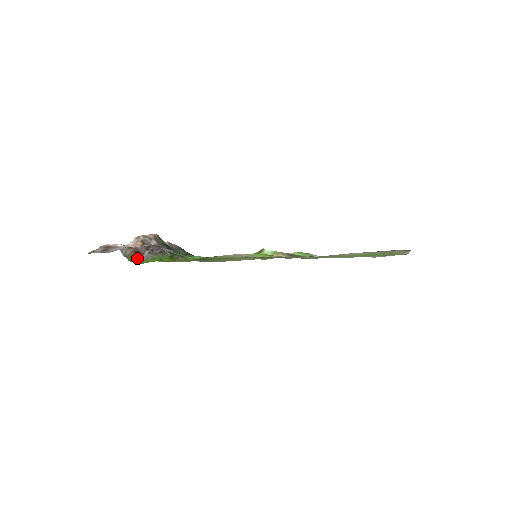
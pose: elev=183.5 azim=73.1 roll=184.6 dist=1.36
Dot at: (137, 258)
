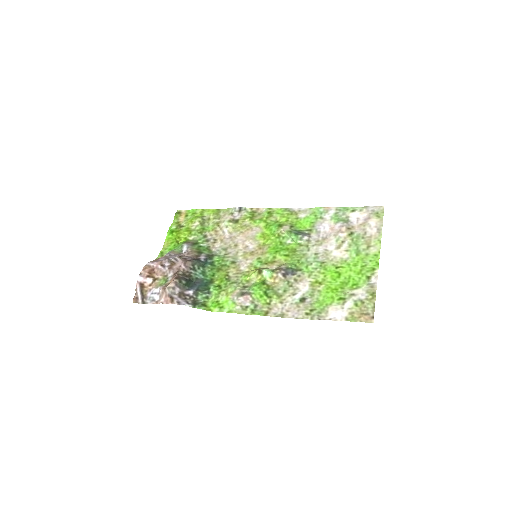
Dot at: occluded
